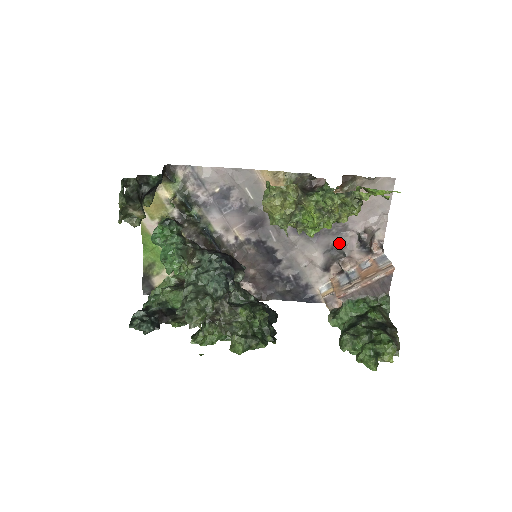
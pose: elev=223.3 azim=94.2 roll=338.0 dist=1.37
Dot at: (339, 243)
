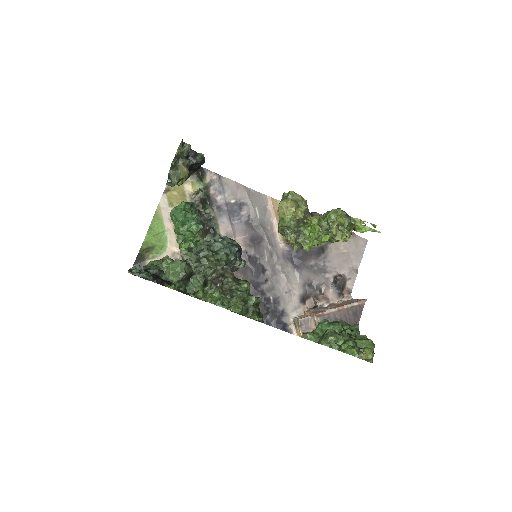
Dot at: (317, 280)
